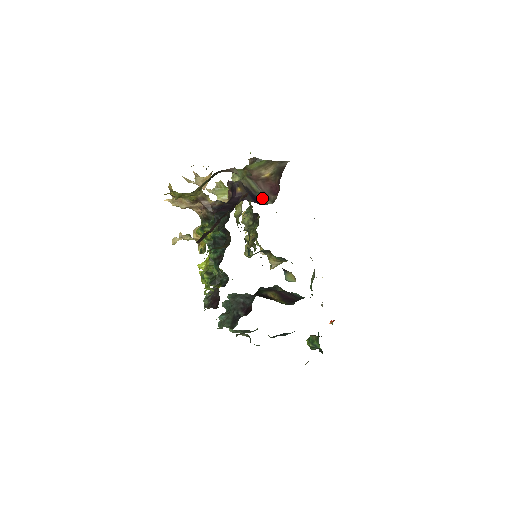
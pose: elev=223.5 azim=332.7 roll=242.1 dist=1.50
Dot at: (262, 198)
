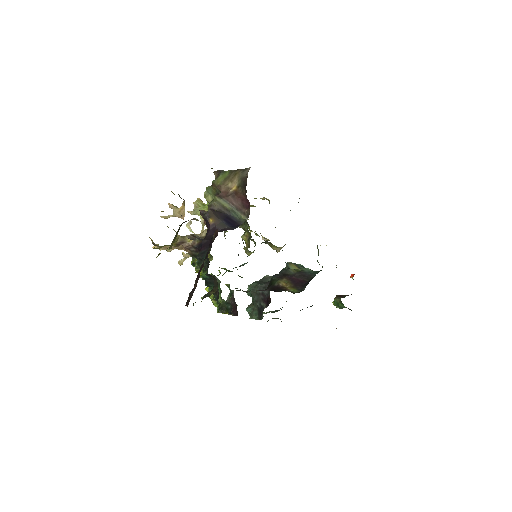
Dot at: (237, 215)
